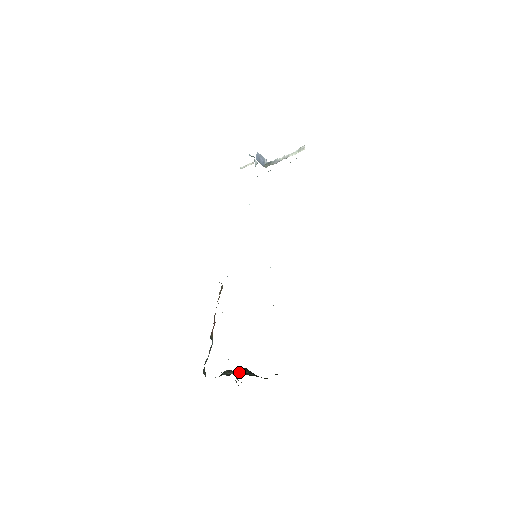
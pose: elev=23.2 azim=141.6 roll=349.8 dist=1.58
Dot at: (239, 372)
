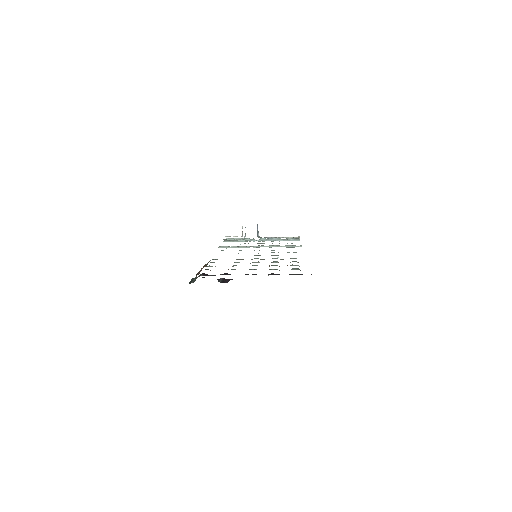
Dot at: occluded
